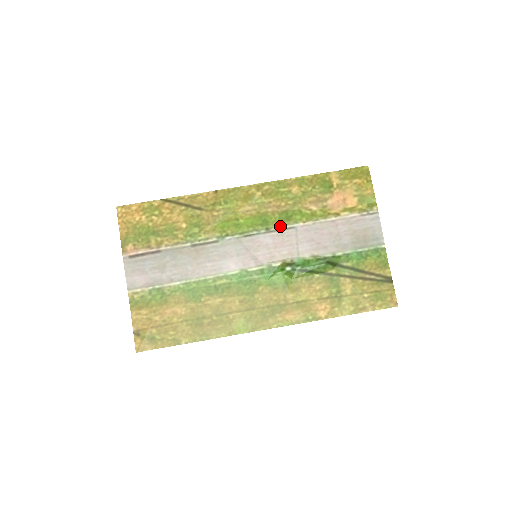
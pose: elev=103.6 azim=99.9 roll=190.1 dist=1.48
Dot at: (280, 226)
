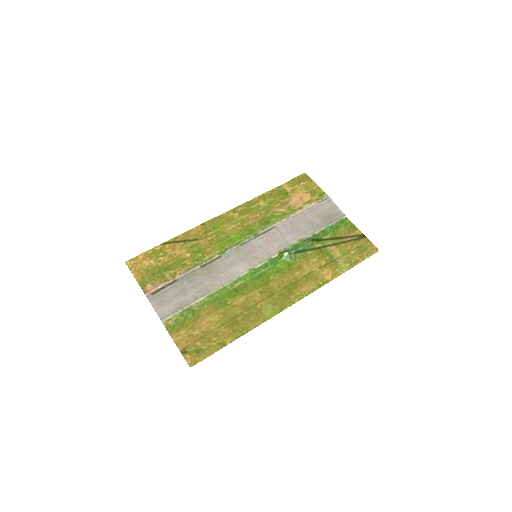
Dot at: (264, 229)
